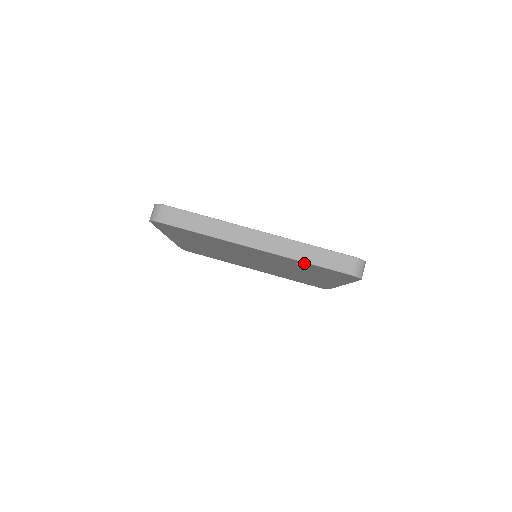
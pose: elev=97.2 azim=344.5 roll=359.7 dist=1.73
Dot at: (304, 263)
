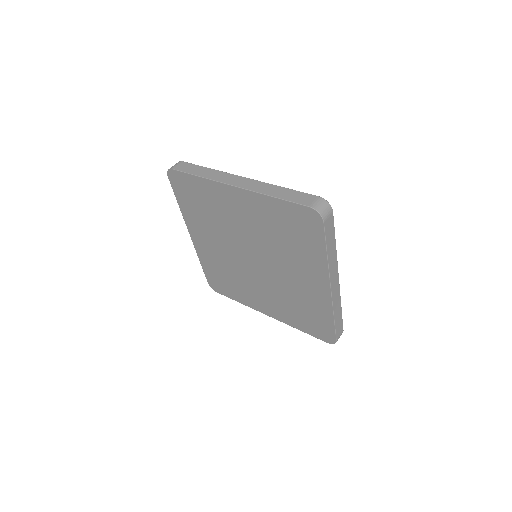
Dot at: (272, 202)
